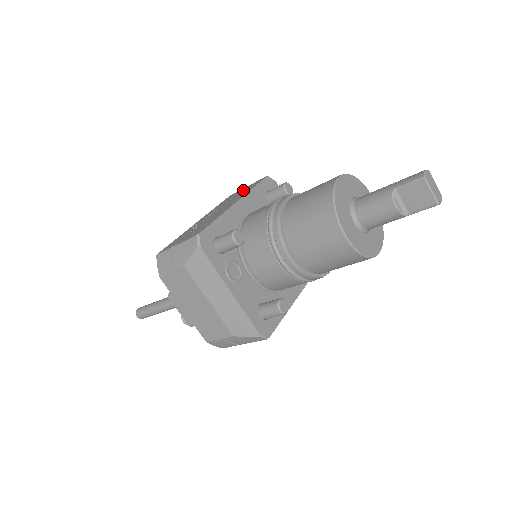
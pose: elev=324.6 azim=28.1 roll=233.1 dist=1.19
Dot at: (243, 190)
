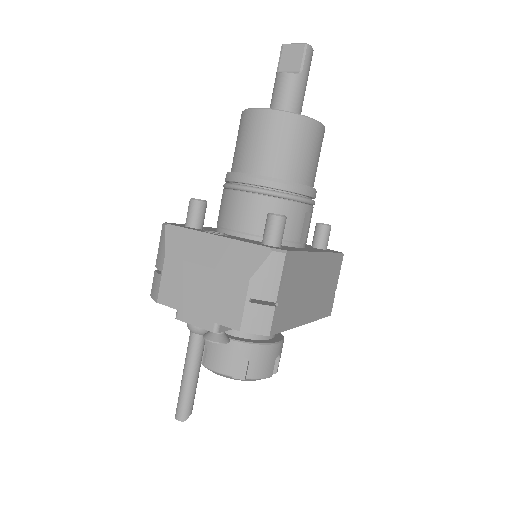
Dot at: occluded
